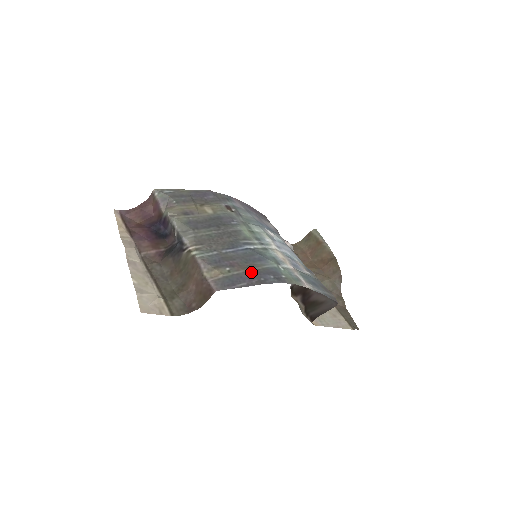
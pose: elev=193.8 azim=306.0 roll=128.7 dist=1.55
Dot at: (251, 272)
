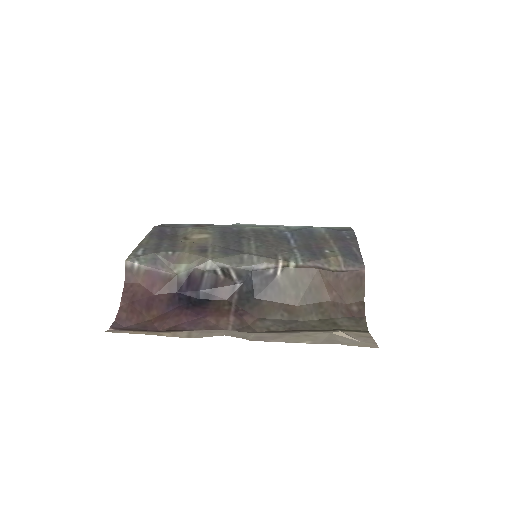
Dot at: (335, 240)
